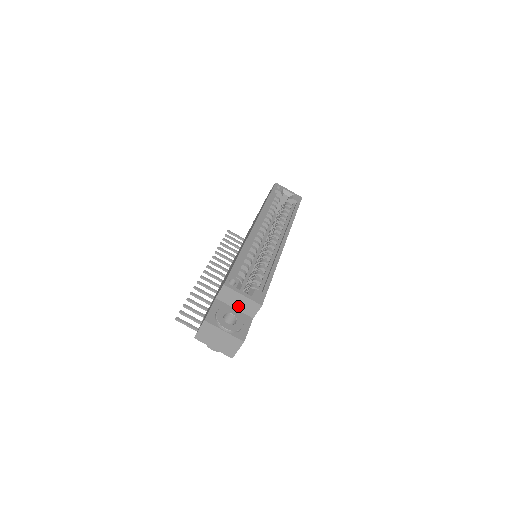
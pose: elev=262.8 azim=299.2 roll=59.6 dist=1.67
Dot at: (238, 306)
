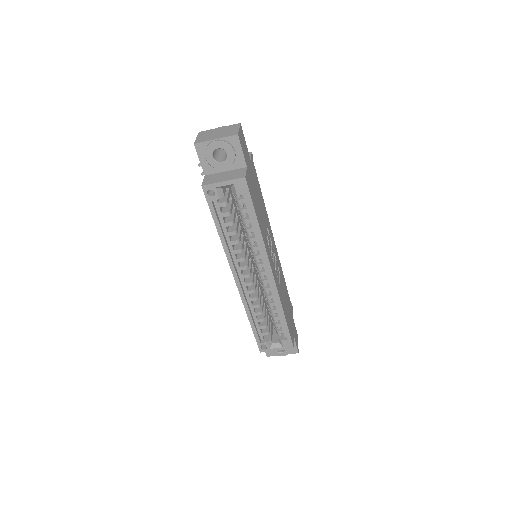
Dot at: occluded
